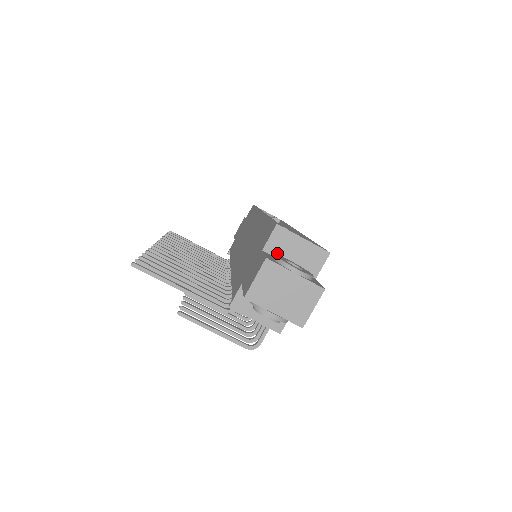
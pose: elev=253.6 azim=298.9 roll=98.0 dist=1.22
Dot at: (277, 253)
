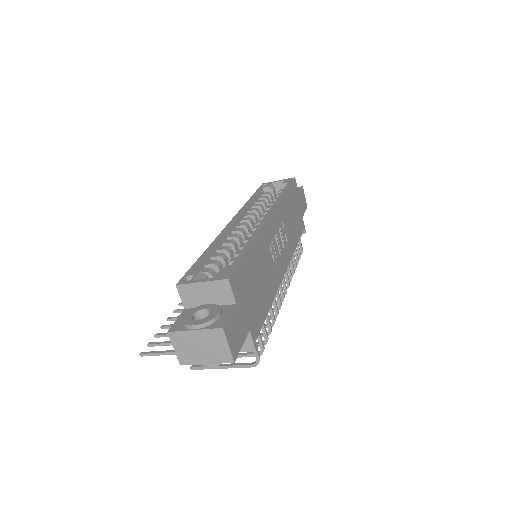
Dot at: (195, 304)
